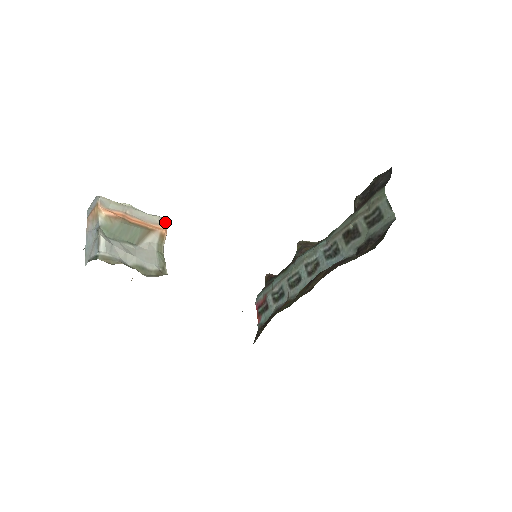
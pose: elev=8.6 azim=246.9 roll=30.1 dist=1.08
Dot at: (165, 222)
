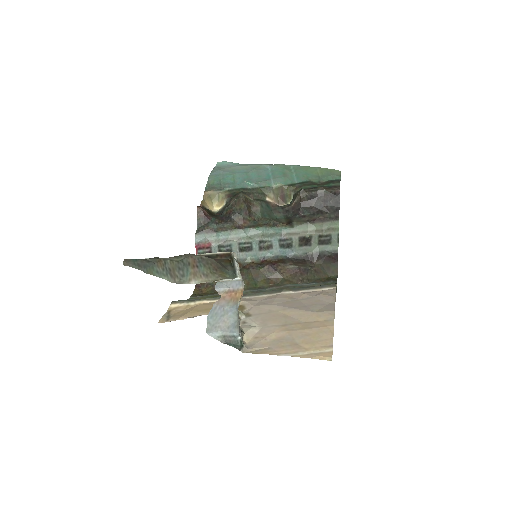
Dot at: occluded
